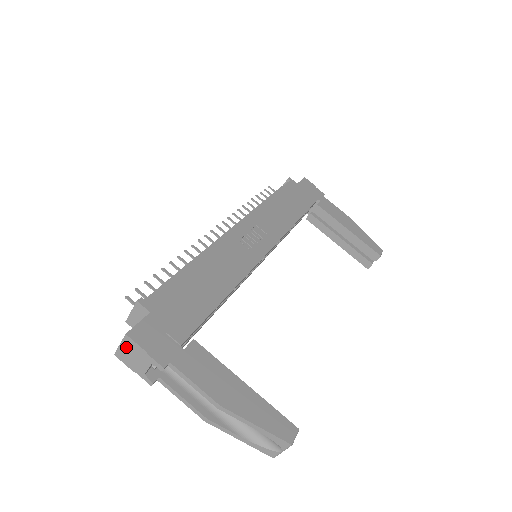
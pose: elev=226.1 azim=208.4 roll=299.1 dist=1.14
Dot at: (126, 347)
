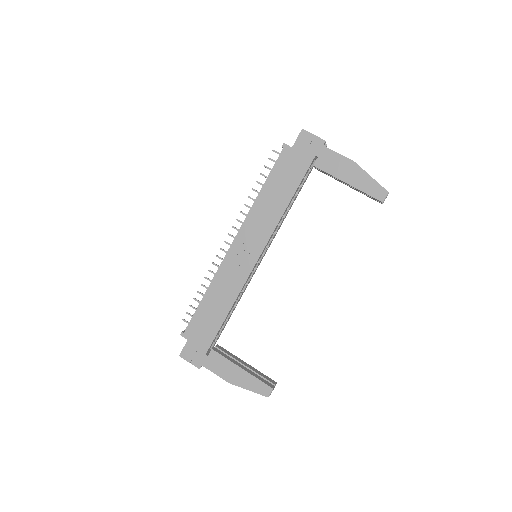
Dot at: occluded
